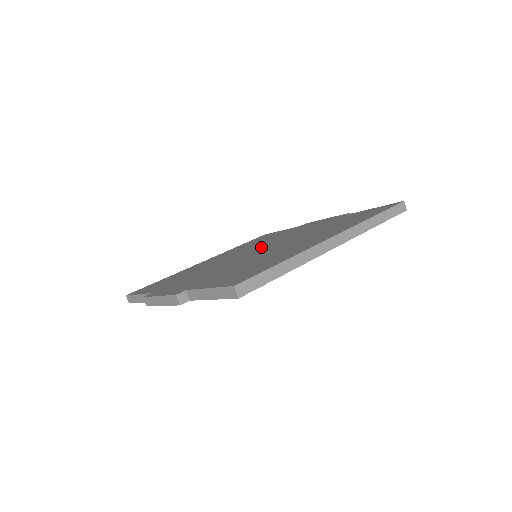
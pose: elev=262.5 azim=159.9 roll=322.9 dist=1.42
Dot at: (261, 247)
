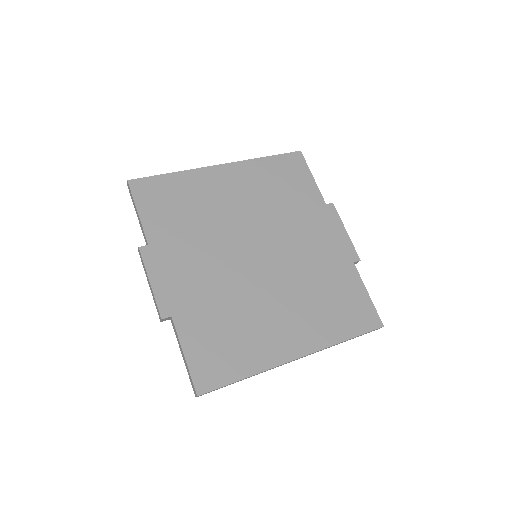
Dot at: (268, 245)
